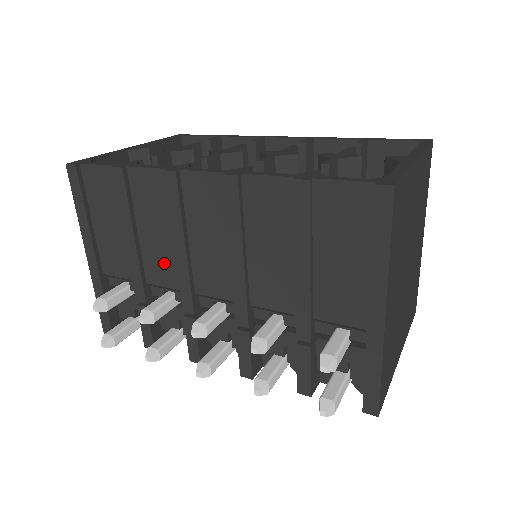
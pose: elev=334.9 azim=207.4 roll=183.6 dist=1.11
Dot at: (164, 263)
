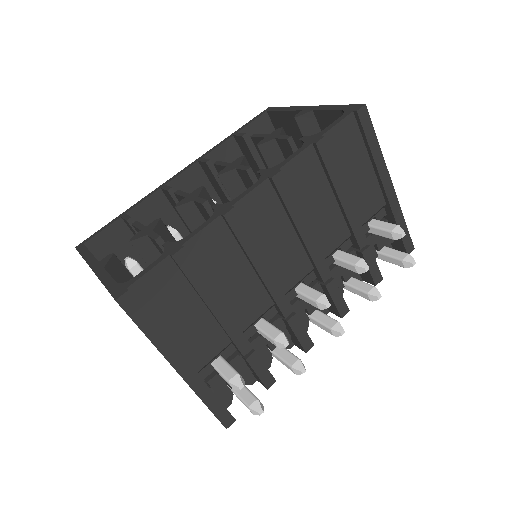
Dot at: (250, 297)
